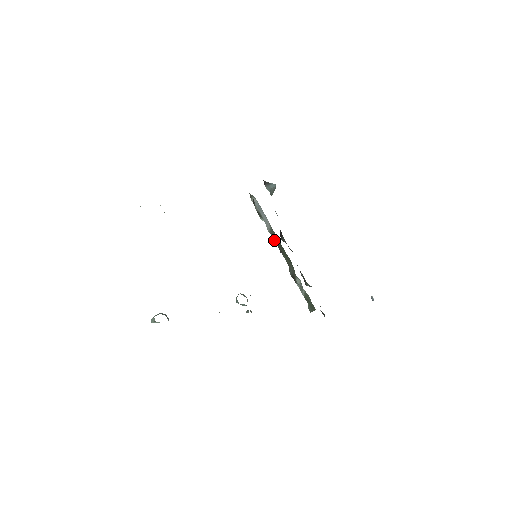
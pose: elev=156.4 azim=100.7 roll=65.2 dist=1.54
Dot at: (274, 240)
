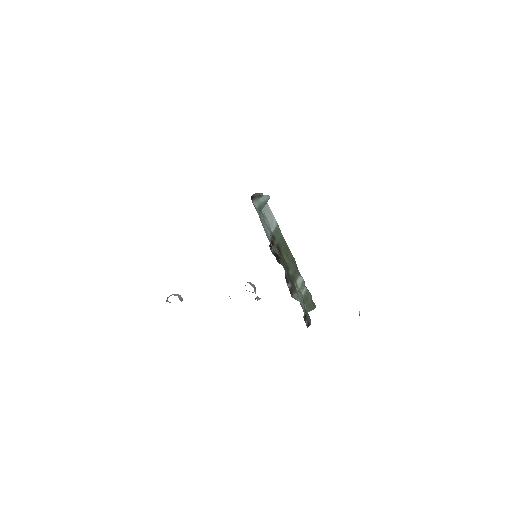
Dot at: (276, 241)
